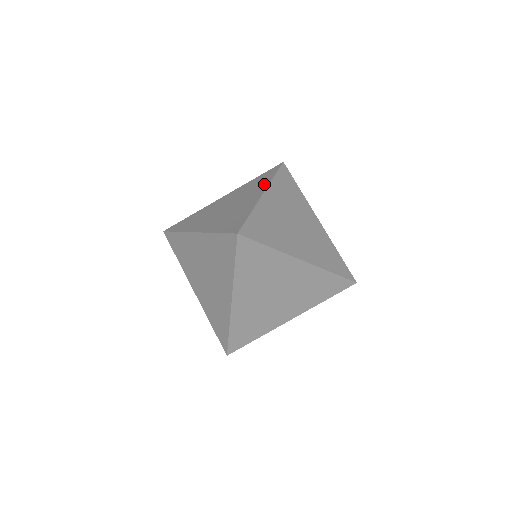
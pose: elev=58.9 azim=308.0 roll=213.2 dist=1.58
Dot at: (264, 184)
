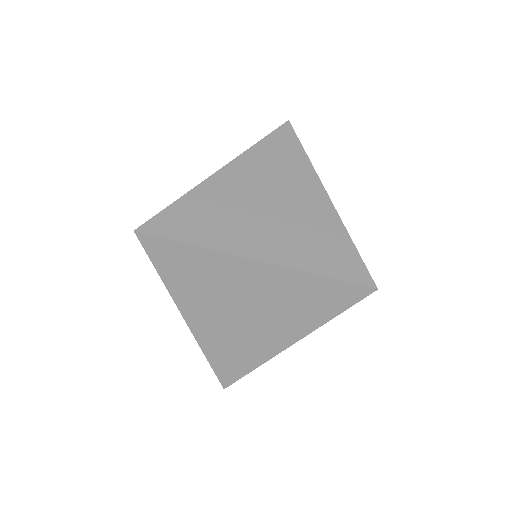
Dot at: occluded
